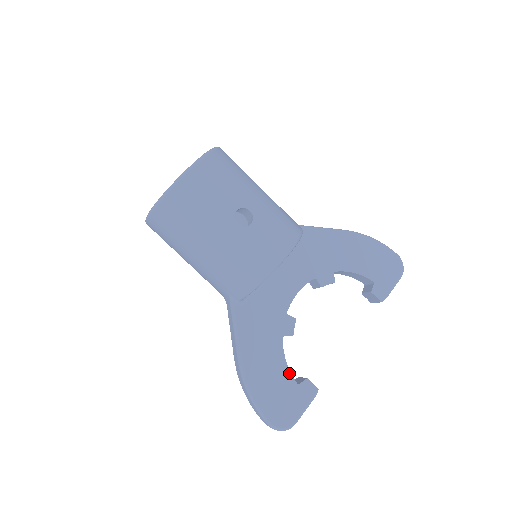
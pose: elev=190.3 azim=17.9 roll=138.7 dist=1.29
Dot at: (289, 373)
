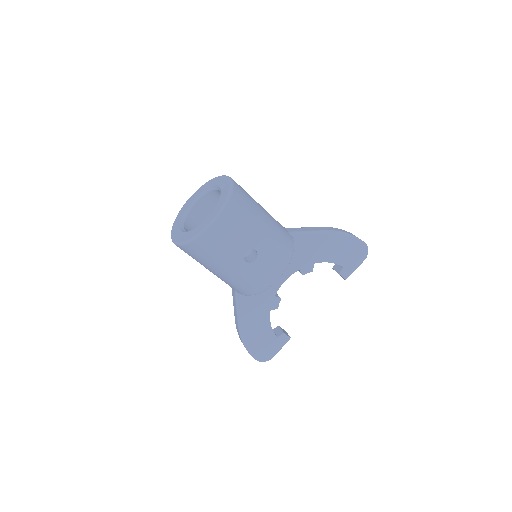
Dot at: (272, 331)
